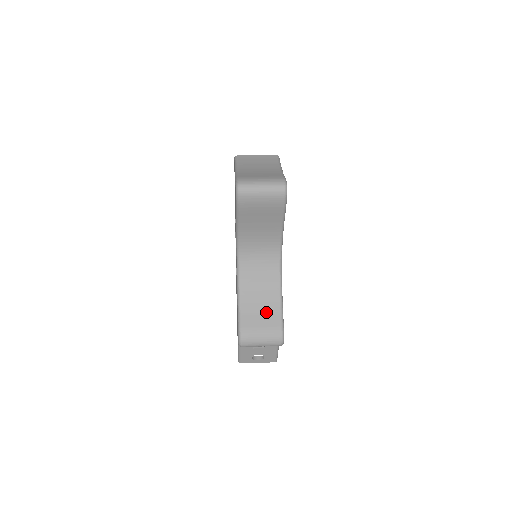
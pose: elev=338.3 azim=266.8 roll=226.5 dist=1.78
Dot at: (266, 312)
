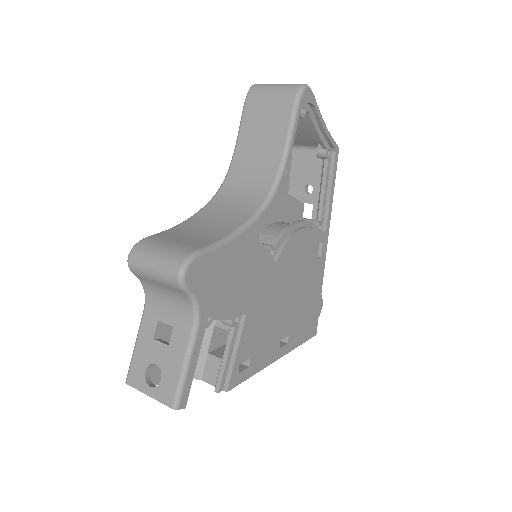
Dot at: (197, 237)
